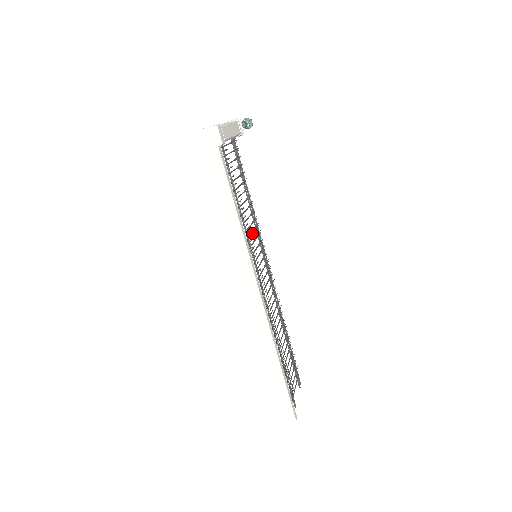
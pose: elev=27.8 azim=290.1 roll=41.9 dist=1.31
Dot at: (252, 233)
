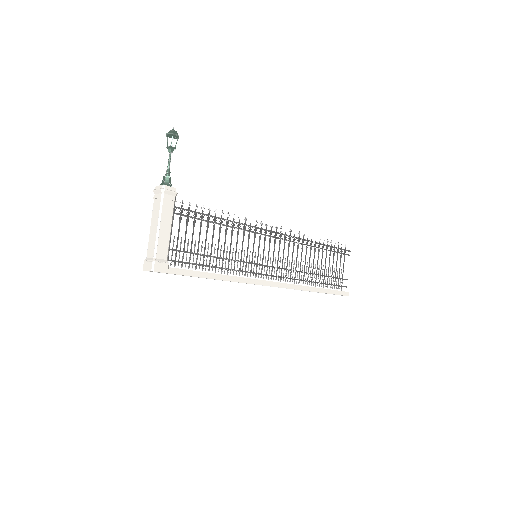
Dot at: (242, 247)
